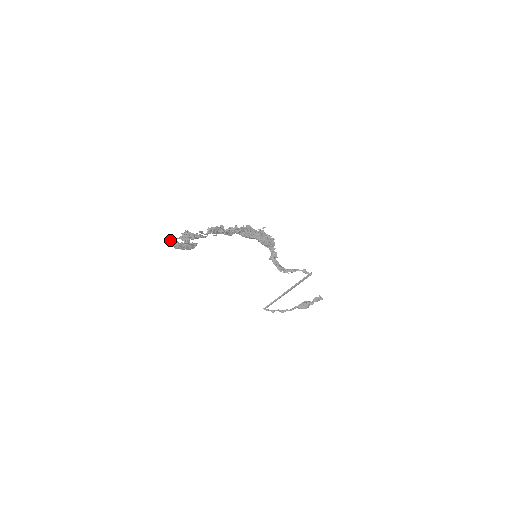
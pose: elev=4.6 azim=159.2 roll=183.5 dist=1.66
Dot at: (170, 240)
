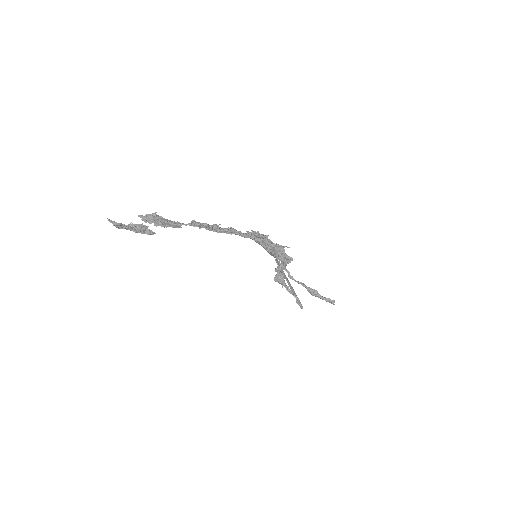
Dot at: (113, 222)
